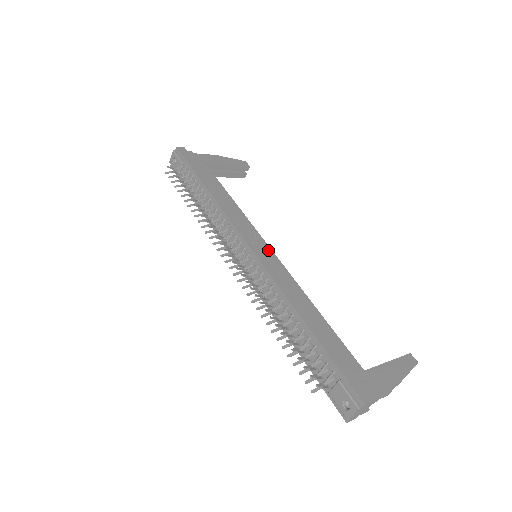
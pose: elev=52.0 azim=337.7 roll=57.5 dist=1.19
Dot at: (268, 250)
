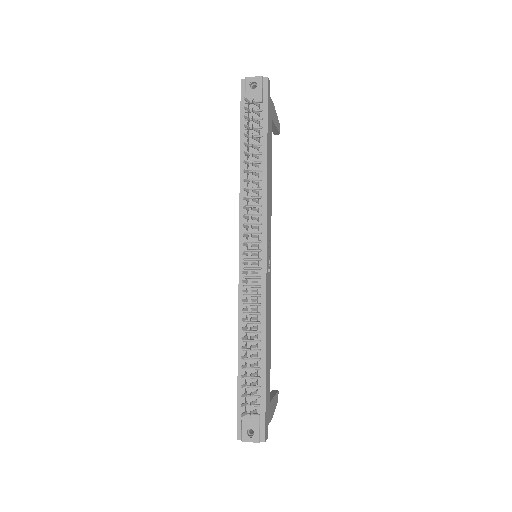
Dot at: (270, 263)
